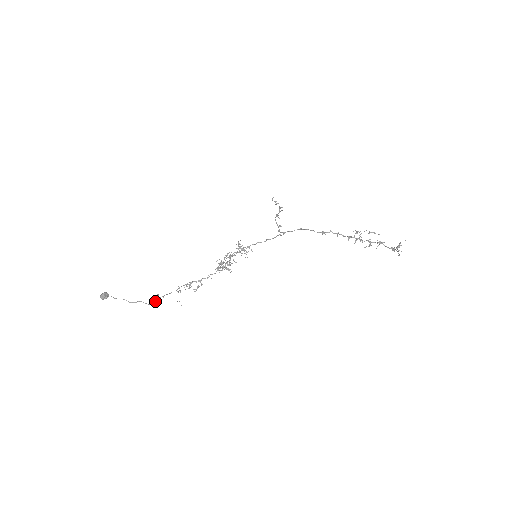
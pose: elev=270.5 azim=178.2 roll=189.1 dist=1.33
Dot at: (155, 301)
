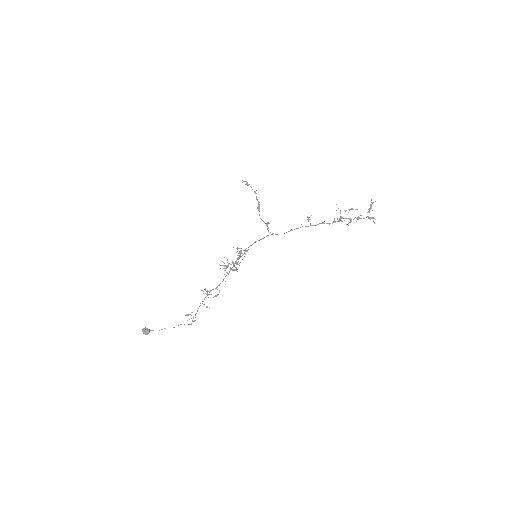
Dot at: occluded
